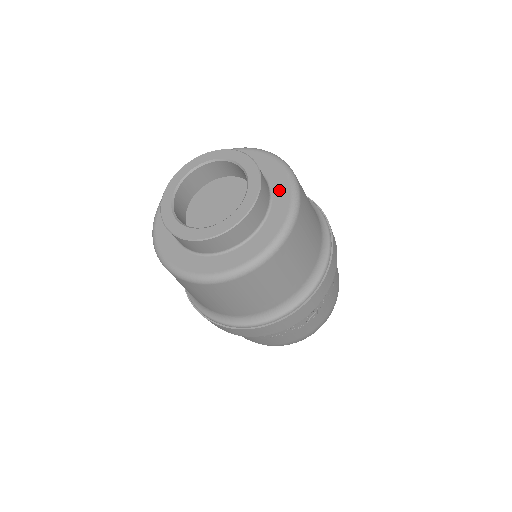
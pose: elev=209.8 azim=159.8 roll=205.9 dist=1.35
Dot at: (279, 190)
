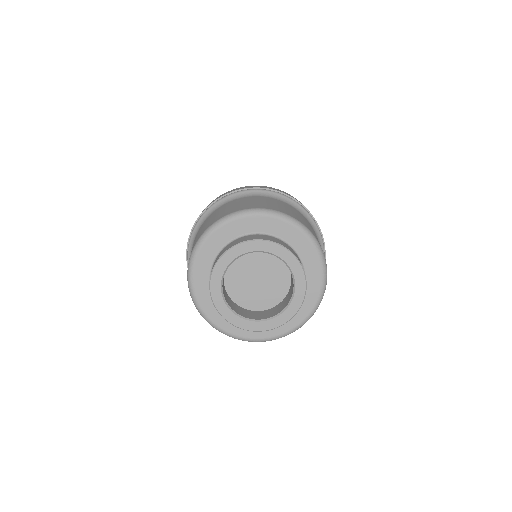
Dot at: (310, 263)
